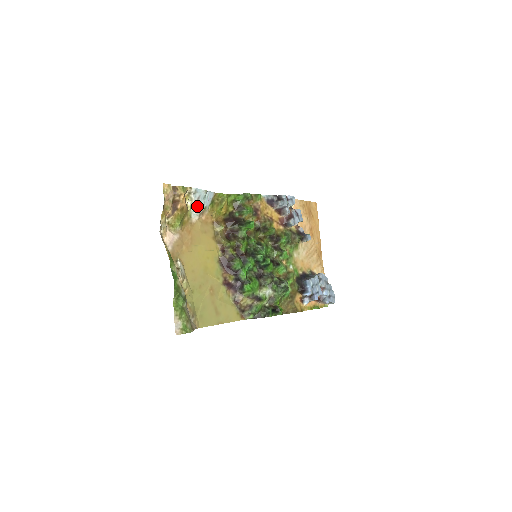
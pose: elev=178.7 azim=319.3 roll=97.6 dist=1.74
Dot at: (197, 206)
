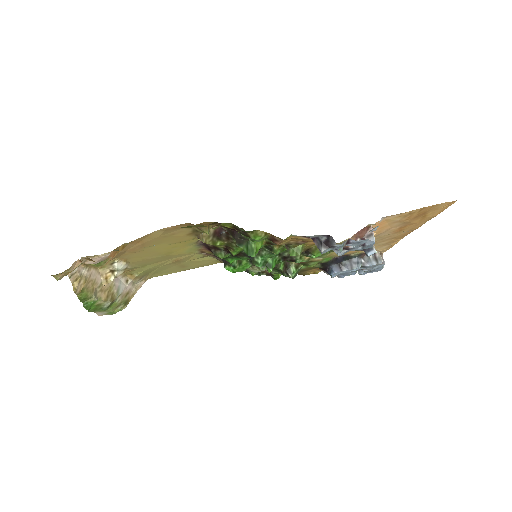
Dot at: occluded
